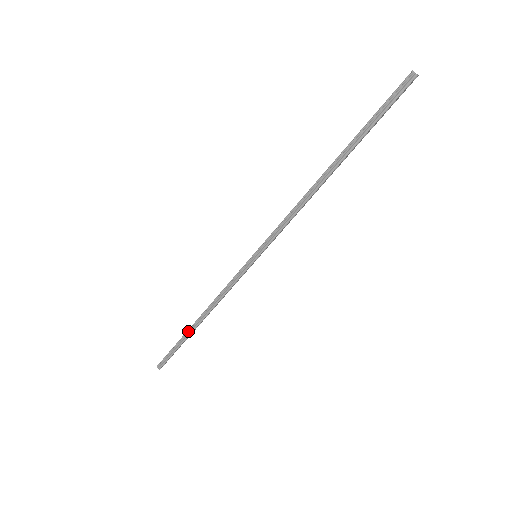
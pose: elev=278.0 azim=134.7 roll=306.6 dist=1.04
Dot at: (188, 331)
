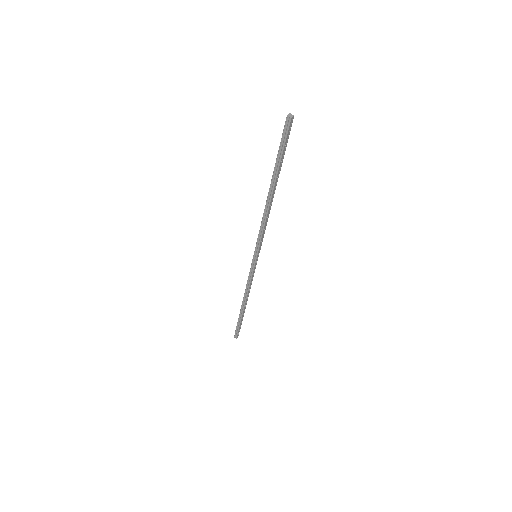
Dot at: (240, 312)
